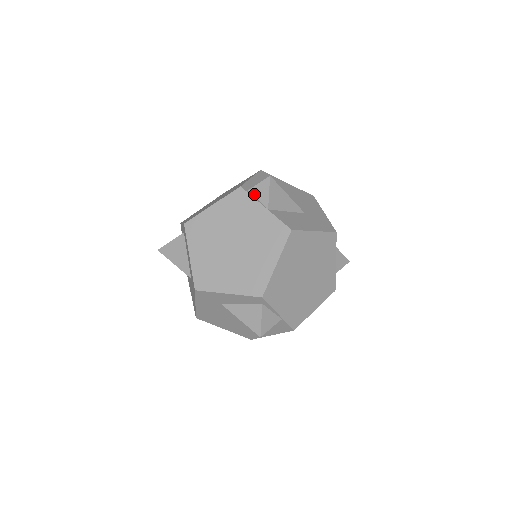
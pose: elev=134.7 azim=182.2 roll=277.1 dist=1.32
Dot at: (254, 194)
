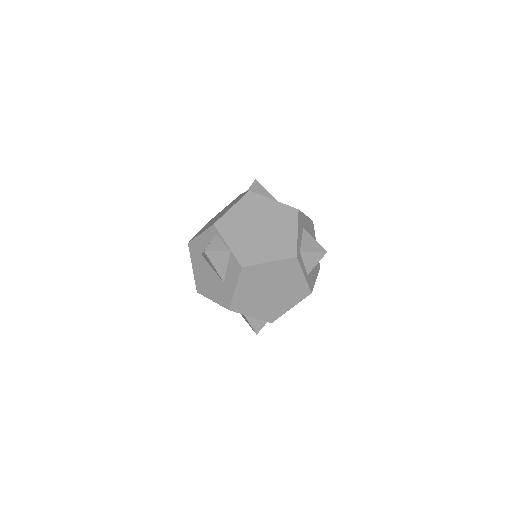
Dot at: occluded
